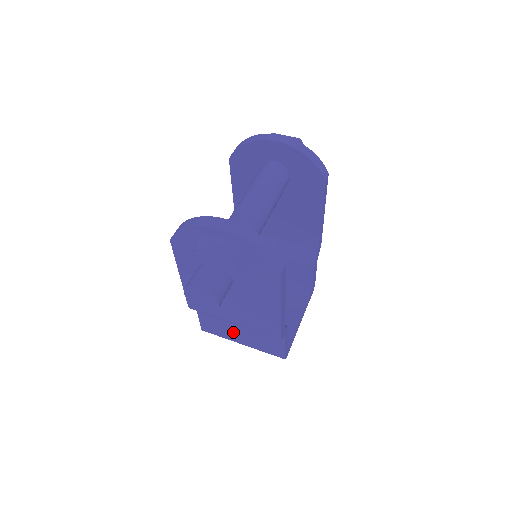
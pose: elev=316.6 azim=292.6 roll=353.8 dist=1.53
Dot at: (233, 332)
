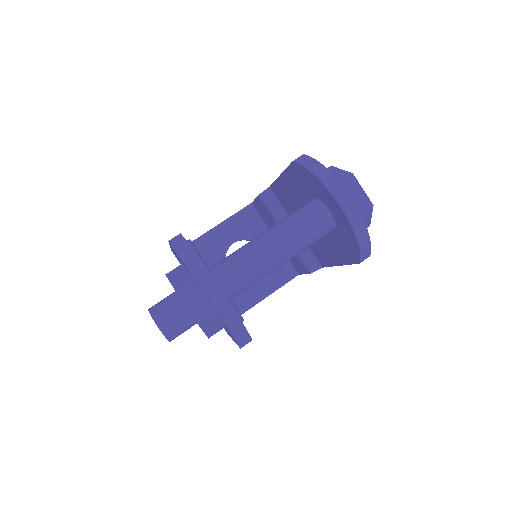
Dot at: occluded
